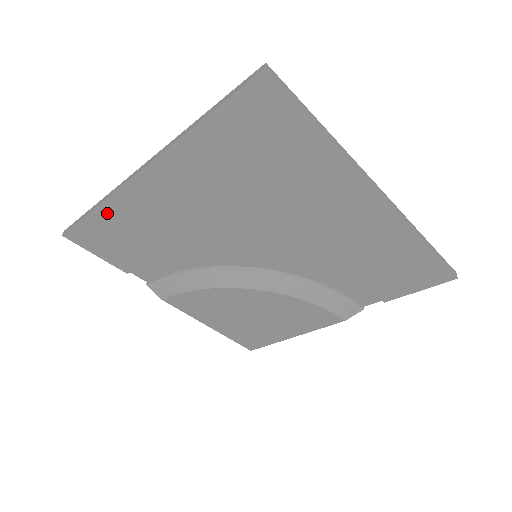
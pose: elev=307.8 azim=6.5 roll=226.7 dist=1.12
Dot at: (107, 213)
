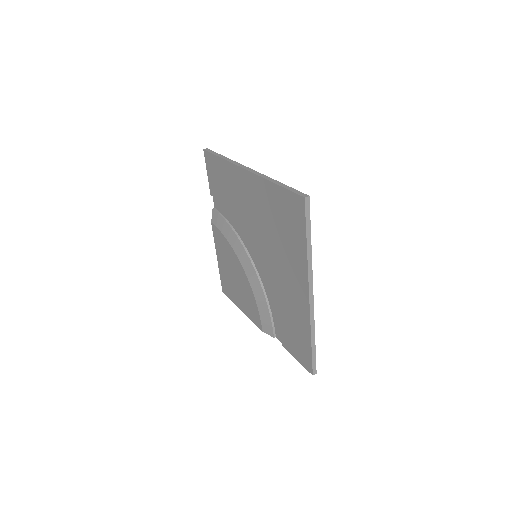
Dot at: (224, 165)
